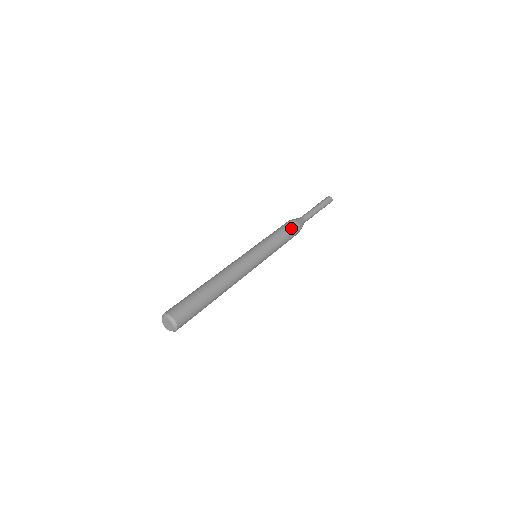
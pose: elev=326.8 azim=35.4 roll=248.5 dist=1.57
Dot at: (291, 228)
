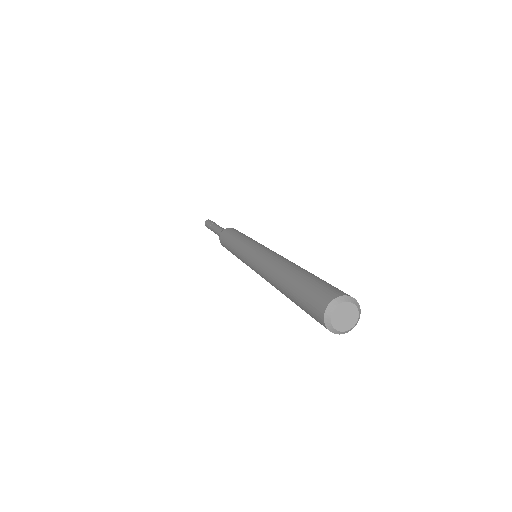
Dot at: occluded
